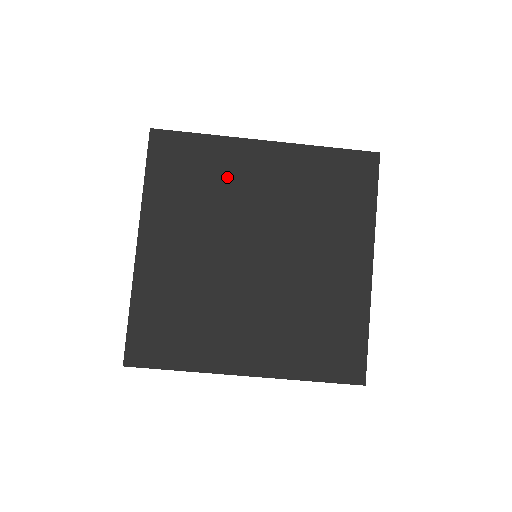
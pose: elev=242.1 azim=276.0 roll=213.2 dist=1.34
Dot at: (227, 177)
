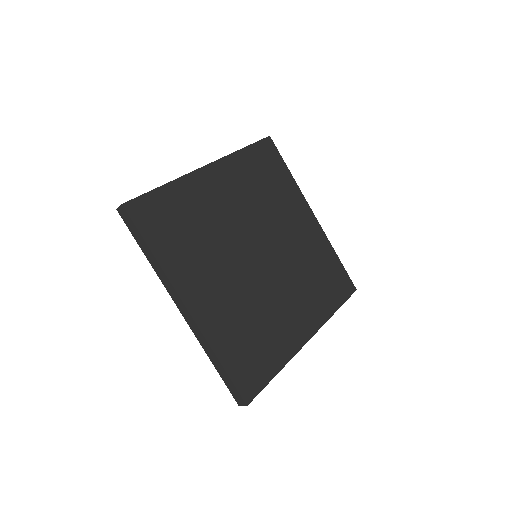
Dot at: (282, 202)
